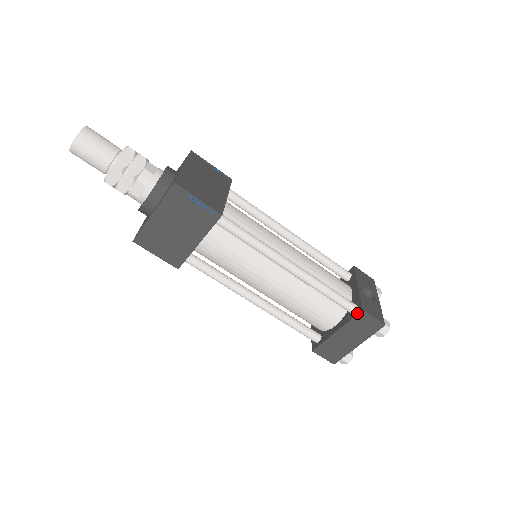
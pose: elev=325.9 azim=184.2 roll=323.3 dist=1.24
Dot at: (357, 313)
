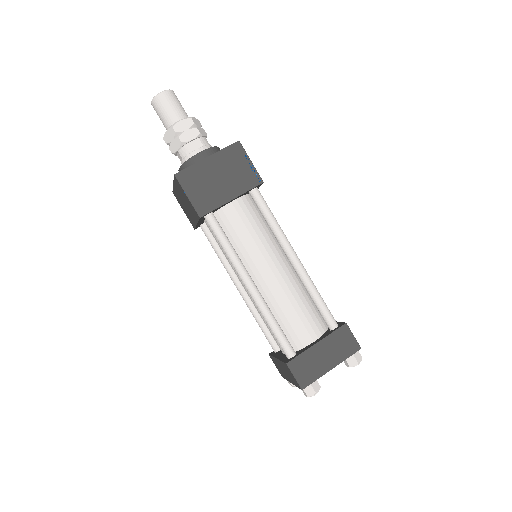
Dot at: (340, 326)
